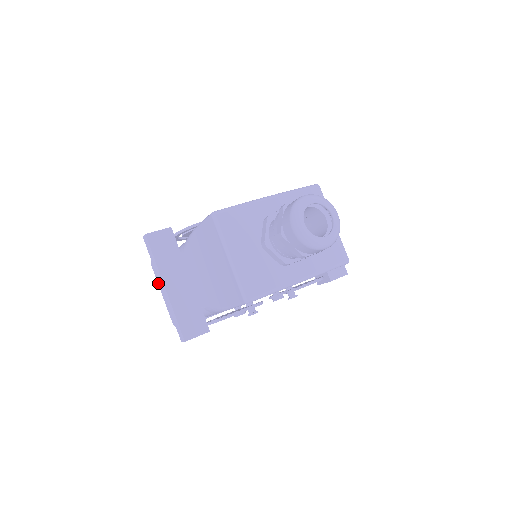
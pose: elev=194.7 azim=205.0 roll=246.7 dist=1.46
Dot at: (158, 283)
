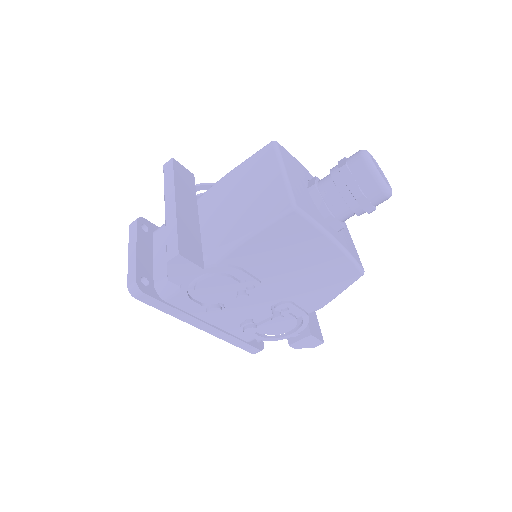
Dot at: (130, 242)
